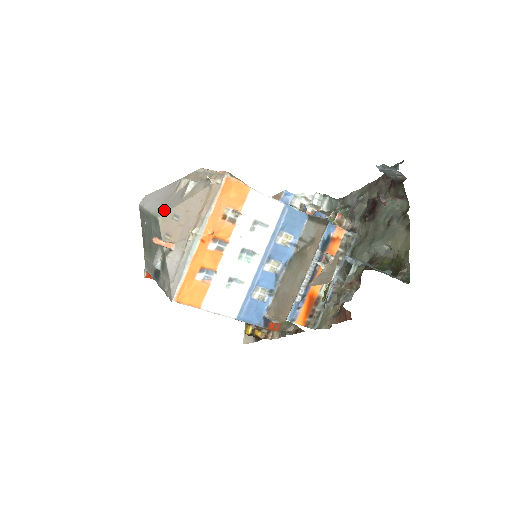
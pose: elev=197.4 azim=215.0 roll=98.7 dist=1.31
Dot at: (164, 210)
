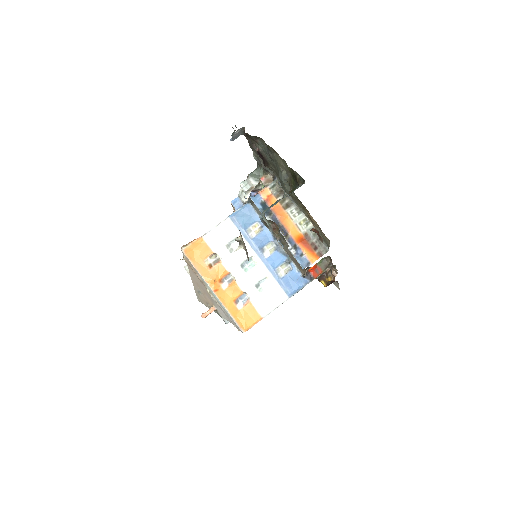
Dot at: occluded
